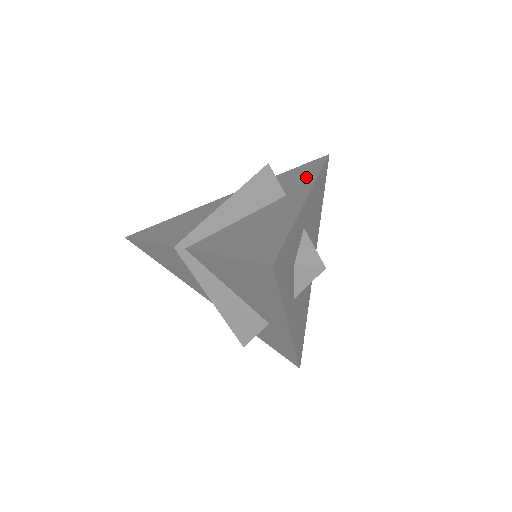
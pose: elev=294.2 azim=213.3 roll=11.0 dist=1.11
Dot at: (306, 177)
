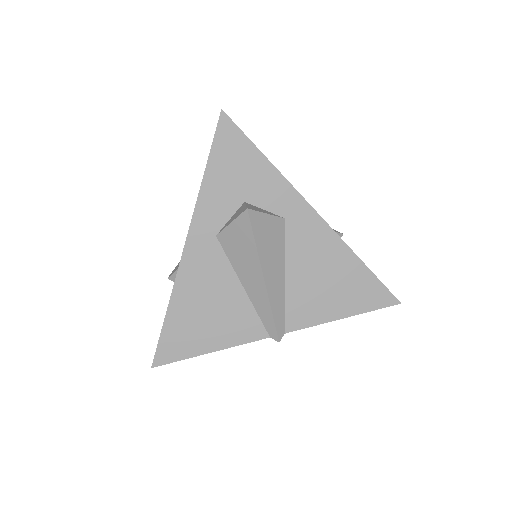
Dot at: (263, 177)
